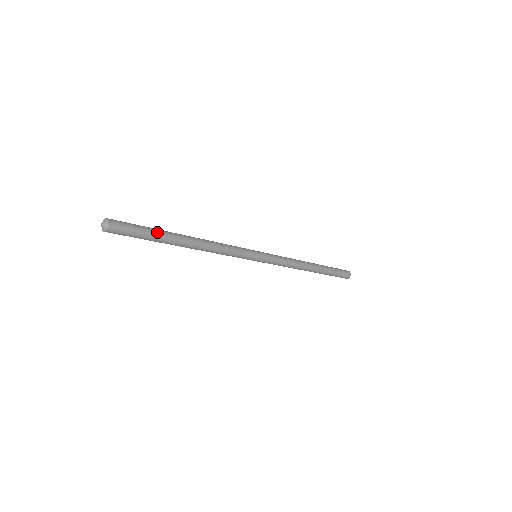
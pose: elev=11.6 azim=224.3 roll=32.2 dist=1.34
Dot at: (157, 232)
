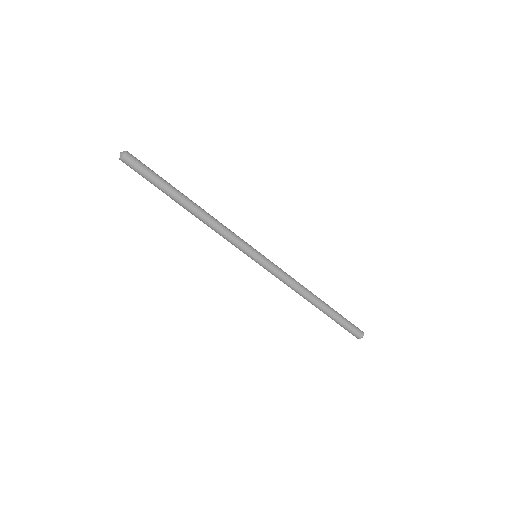
Dot at: (164, 180)
